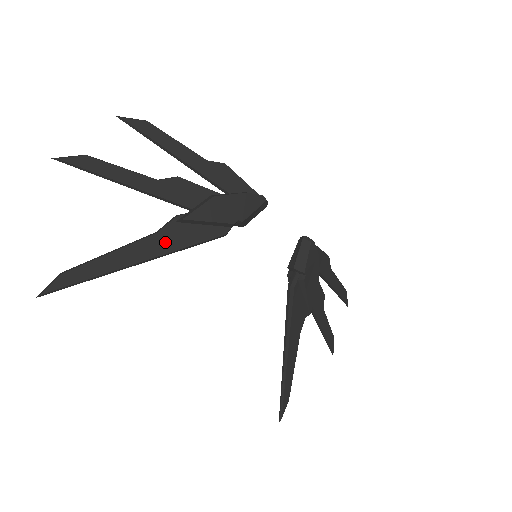
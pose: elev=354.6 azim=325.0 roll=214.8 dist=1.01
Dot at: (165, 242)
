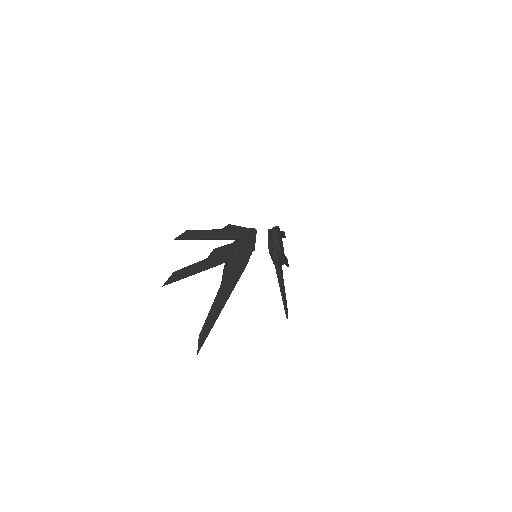
Dot at: (229, 286)
